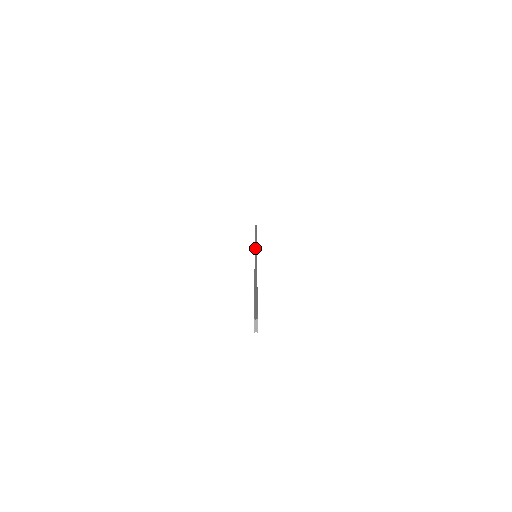
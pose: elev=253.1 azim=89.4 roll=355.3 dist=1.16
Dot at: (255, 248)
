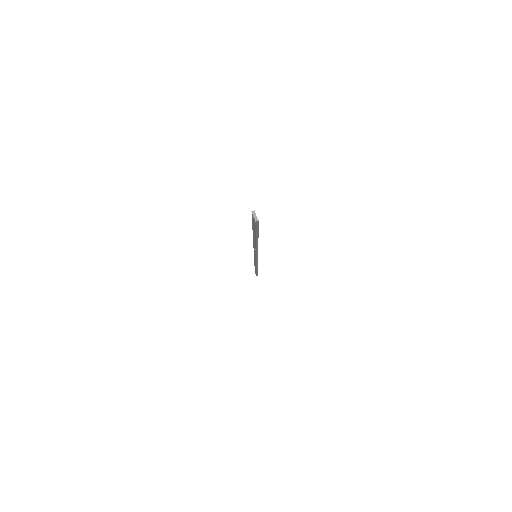
Dot at: occluded
